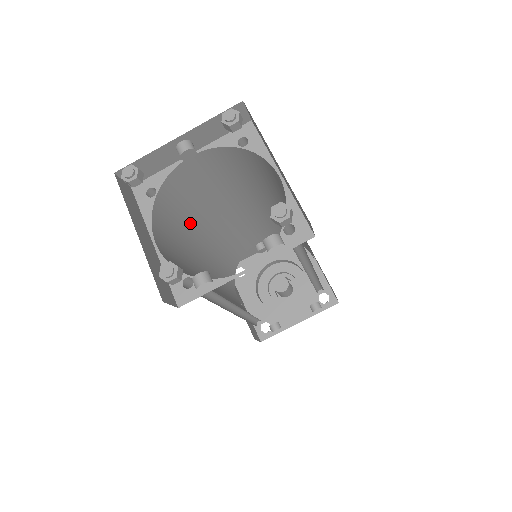
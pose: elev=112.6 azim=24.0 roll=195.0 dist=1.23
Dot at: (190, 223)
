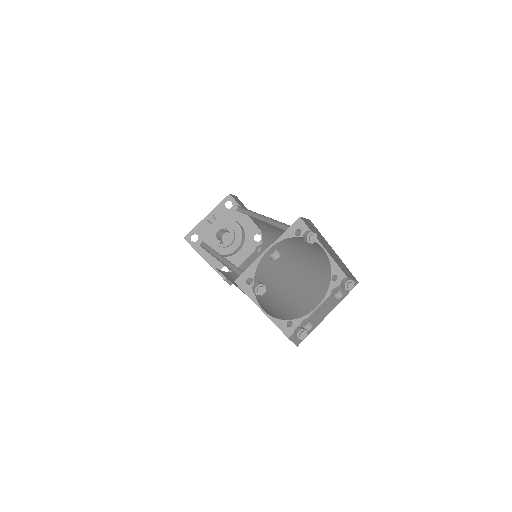
Dot at: (234, 265)
